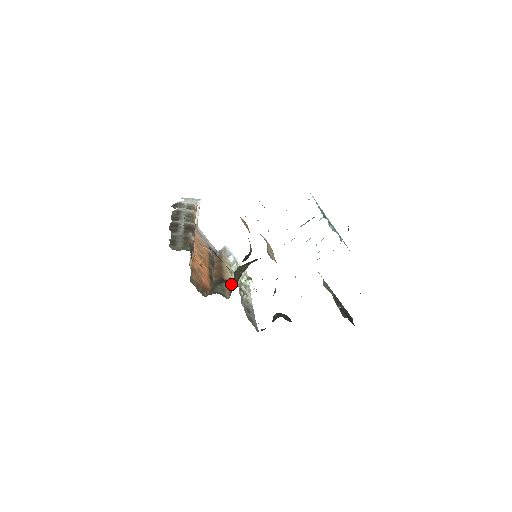
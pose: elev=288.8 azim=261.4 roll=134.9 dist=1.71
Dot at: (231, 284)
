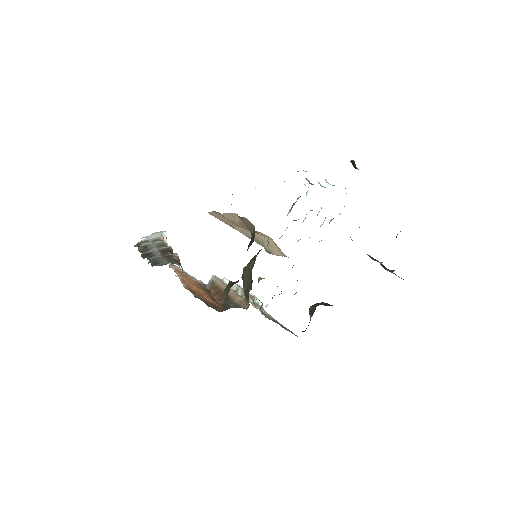
Dot at: occluded
